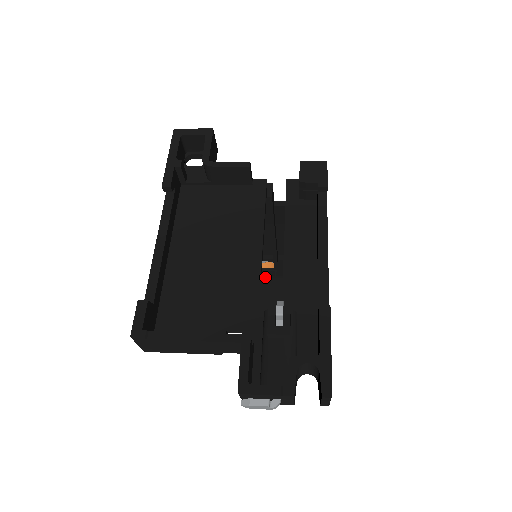
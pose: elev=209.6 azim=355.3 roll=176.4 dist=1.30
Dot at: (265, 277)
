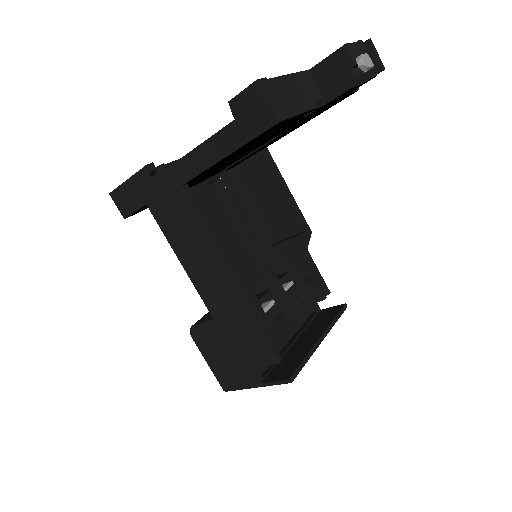
Dot at: (284, 334)
